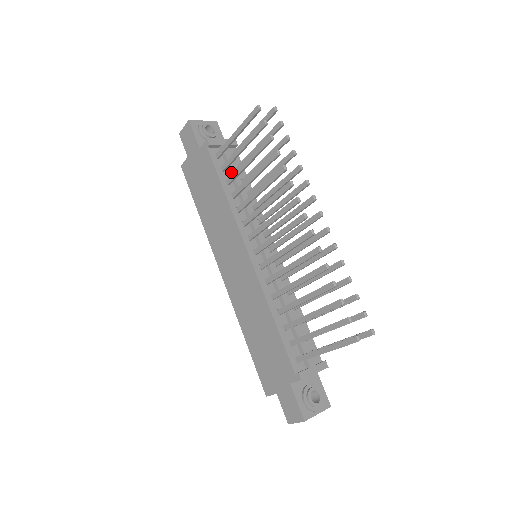
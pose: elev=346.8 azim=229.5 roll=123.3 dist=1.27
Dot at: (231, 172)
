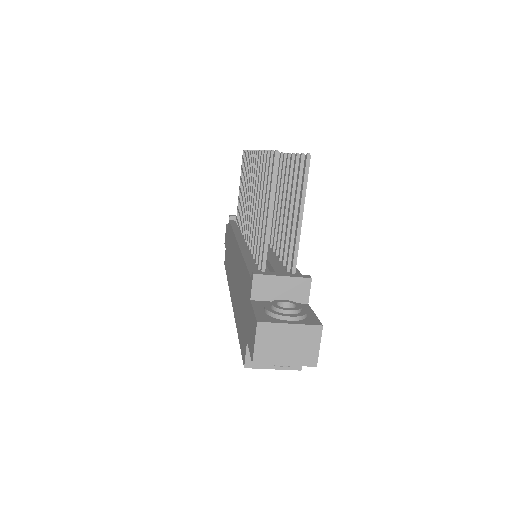
Dot at: occluded
